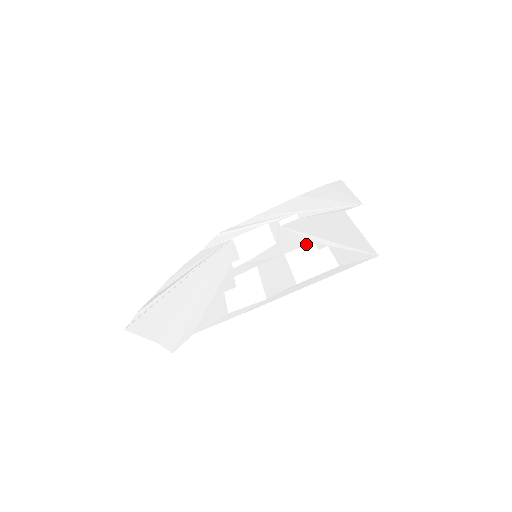
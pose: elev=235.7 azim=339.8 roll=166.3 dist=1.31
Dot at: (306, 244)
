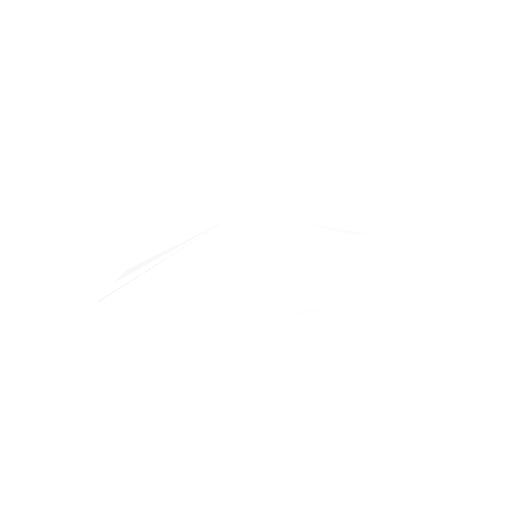
Dot at: (312, 262)
